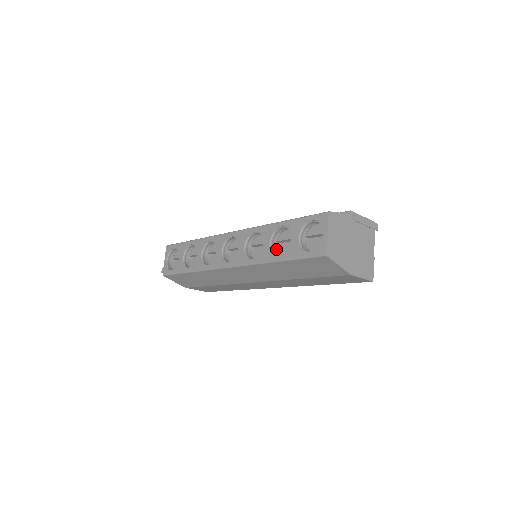
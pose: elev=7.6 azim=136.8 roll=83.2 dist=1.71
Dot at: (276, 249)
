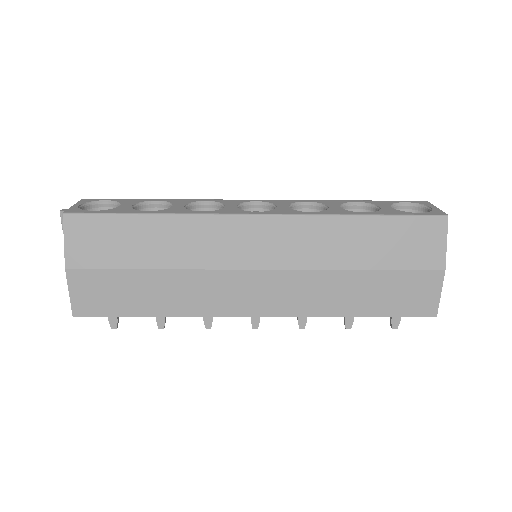
Dot at: occluded
